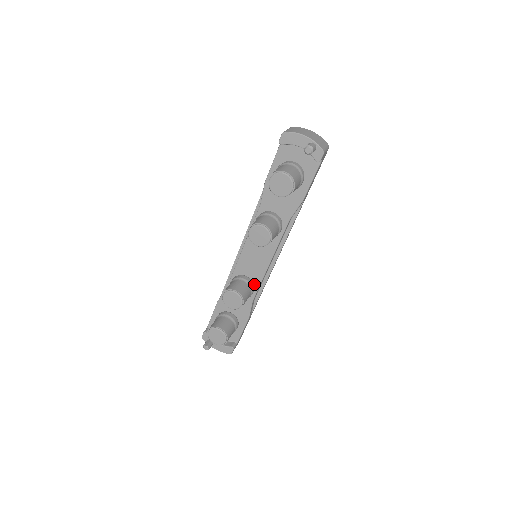
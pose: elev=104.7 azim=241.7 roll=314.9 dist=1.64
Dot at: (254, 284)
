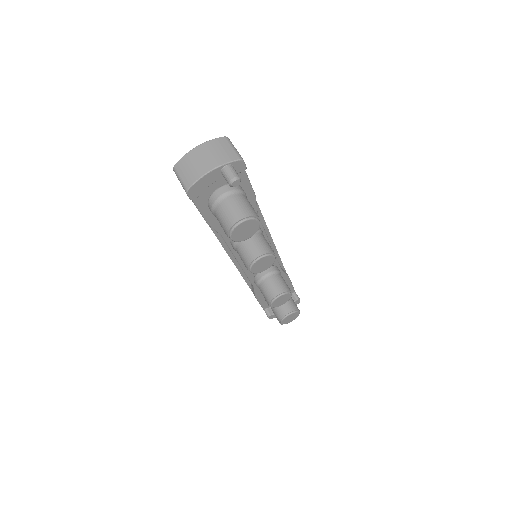
Dot at: (272, 265)
